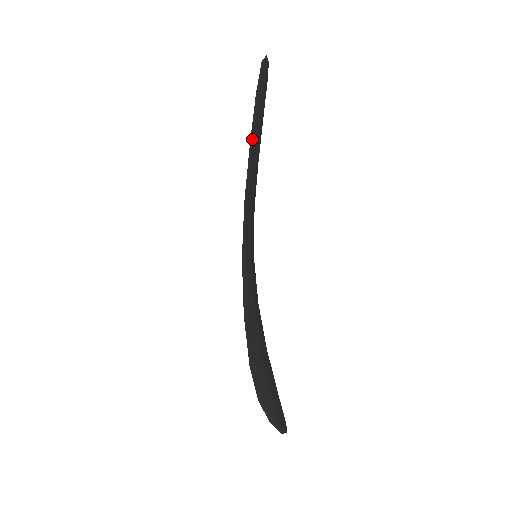
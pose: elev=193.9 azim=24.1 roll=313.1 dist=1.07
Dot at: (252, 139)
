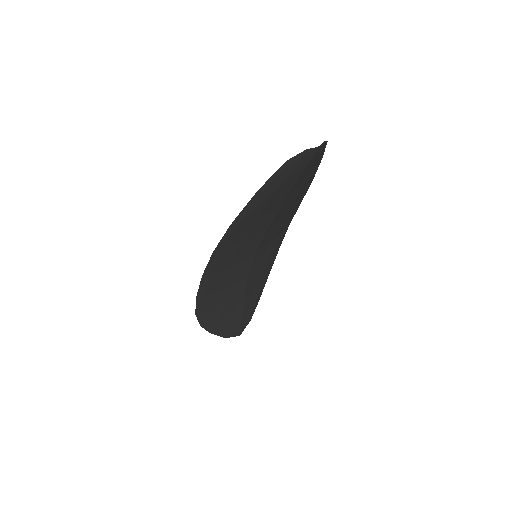
Dot at: (238, 220)
